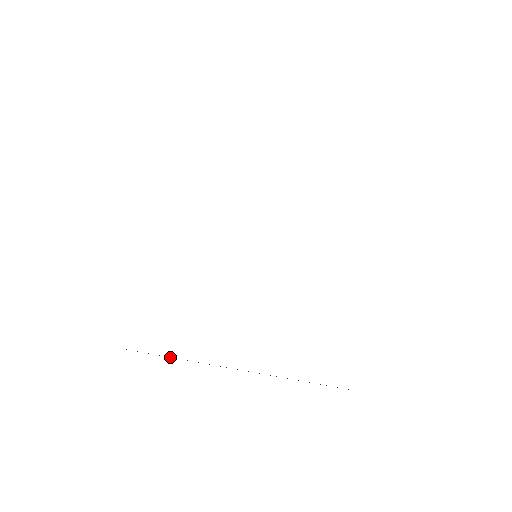
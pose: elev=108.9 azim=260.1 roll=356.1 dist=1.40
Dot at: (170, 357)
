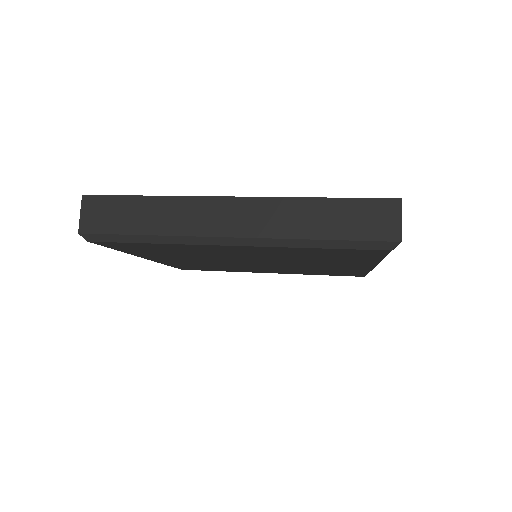
Dot at: (142, 233)
